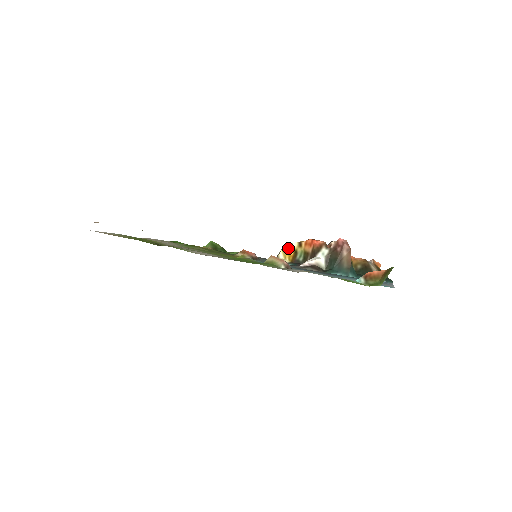
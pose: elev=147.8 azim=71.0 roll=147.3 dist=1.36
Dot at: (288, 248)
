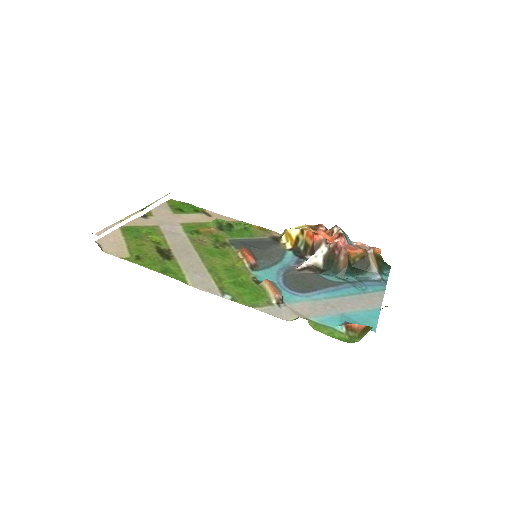
Dot at: (290, 233)
